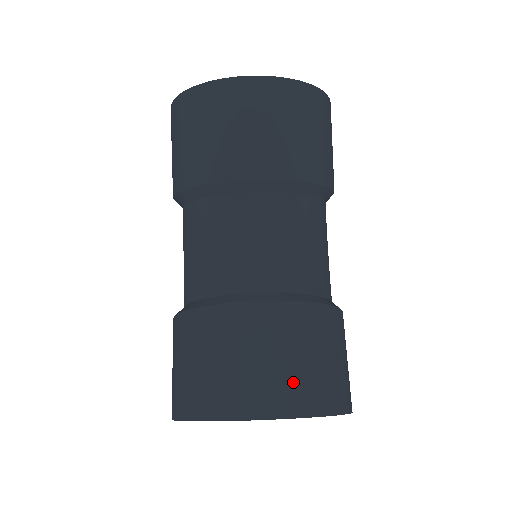
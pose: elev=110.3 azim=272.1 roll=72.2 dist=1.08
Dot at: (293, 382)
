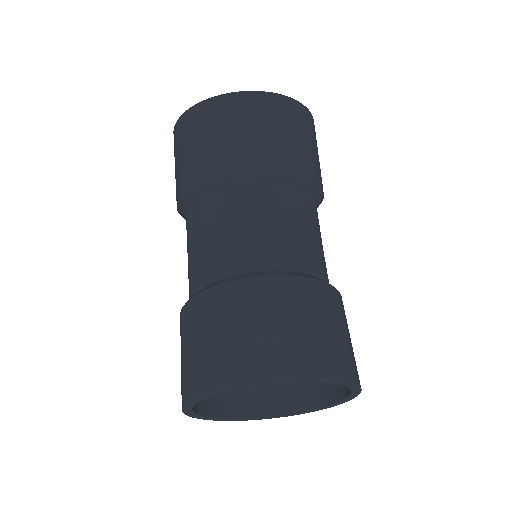
Dot at: (304, 346)
